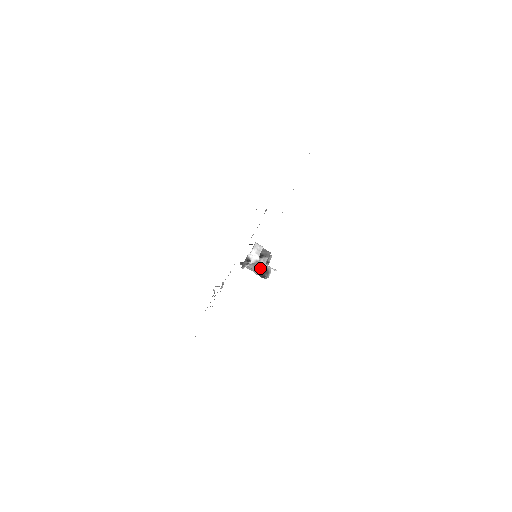
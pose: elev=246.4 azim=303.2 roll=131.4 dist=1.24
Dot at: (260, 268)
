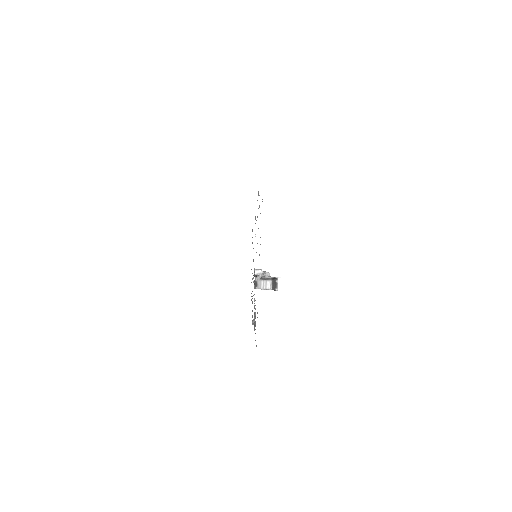
Dot at: (269, 279)
